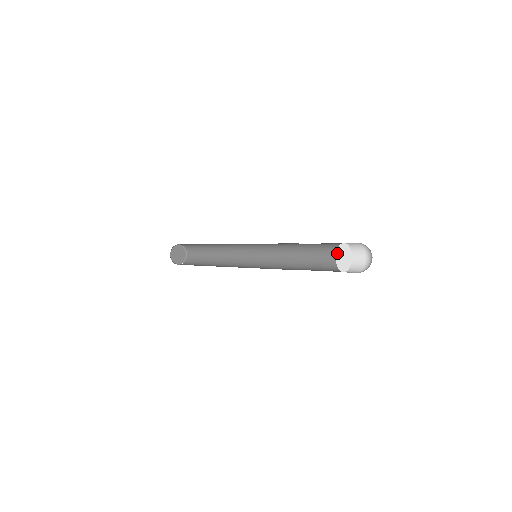
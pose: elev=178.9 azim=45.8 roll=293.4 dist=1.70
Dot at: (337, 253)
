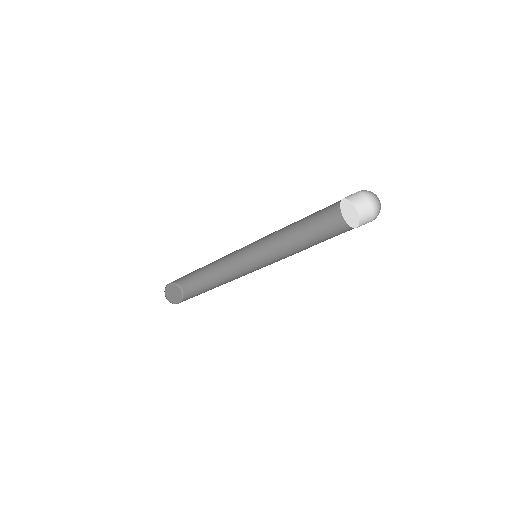
Dot at: (342, 214)
